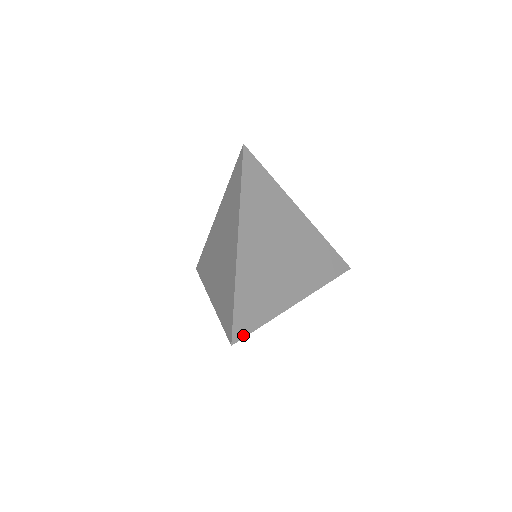
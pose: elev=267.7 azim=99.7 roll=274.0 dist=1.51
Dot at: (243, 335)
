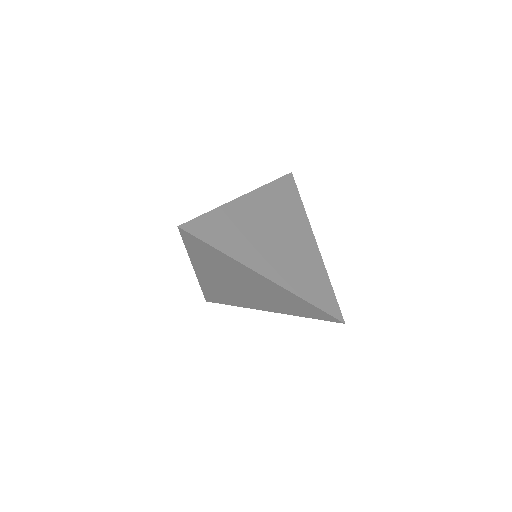
Dot at: (194, 234)
